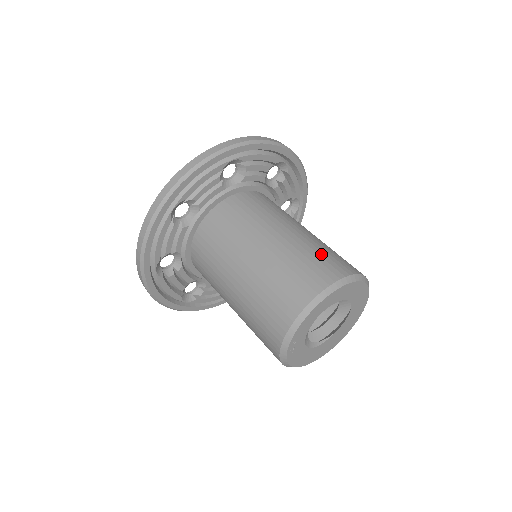
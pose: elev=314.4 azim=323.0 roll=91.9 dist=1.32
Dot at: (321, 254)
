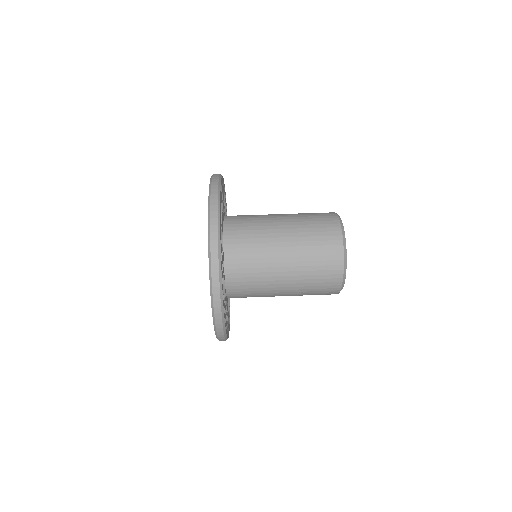
Dot at: (315, 230)
